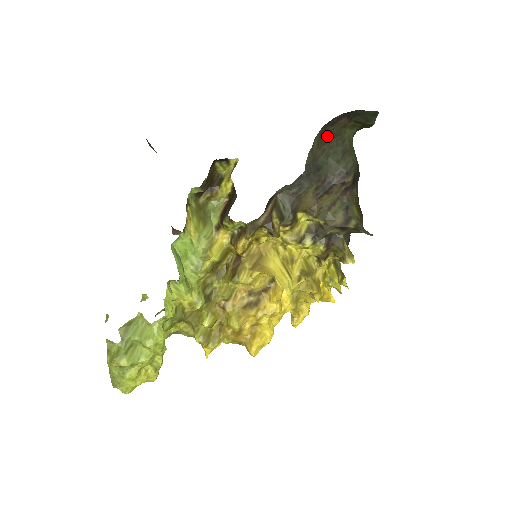
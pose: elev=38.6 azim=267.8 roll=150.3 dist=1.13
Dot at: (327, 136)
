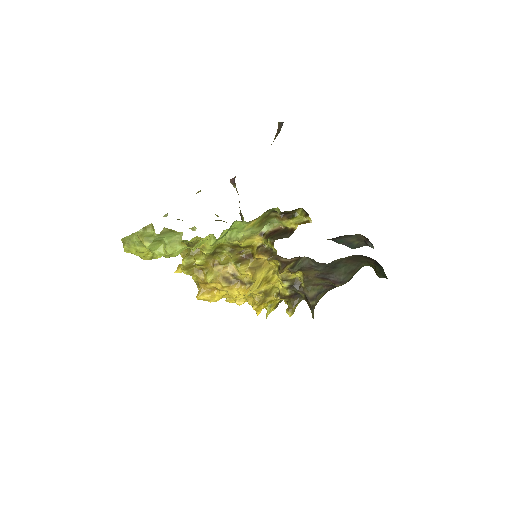
Dot at: (357, 259)
